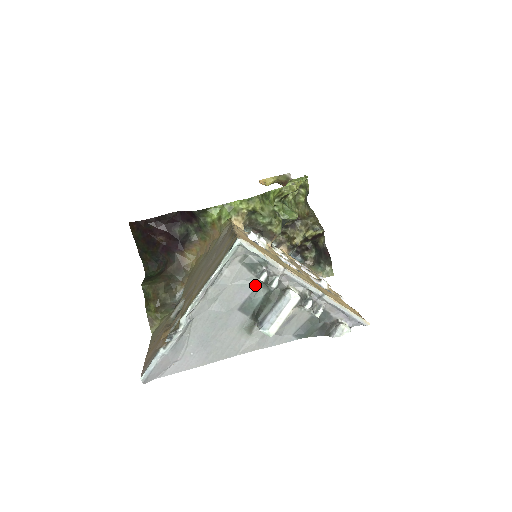
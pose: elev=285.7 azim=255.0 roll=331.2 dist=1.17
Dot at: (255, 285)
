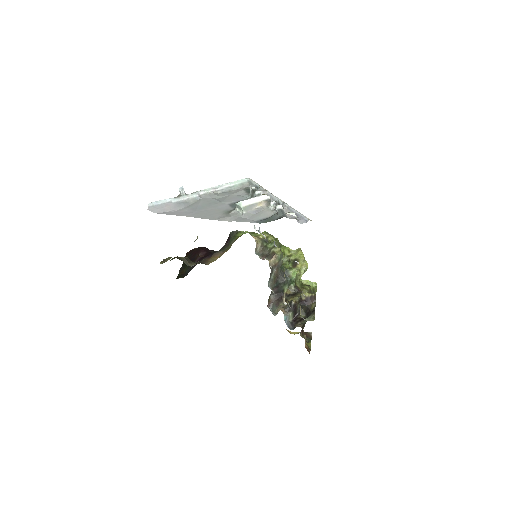
Dot at: (246, 198)
